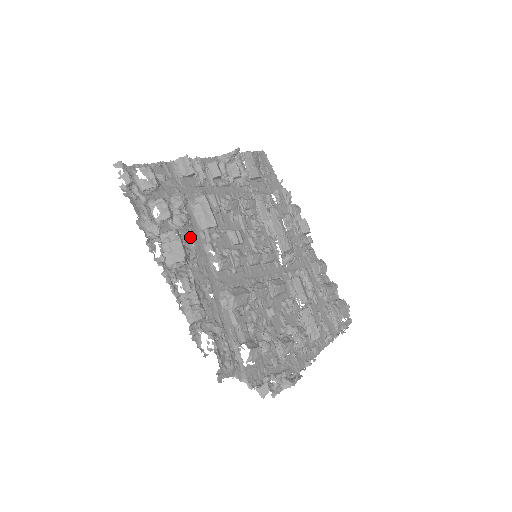
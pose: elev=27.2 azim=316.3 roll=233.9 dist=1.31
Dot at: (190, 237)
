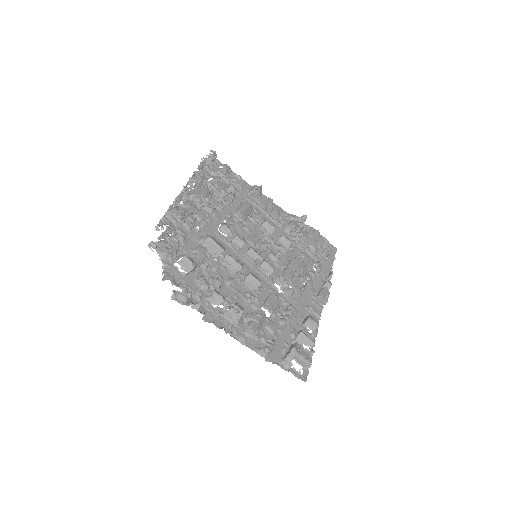
Dot at: (218, 203)
